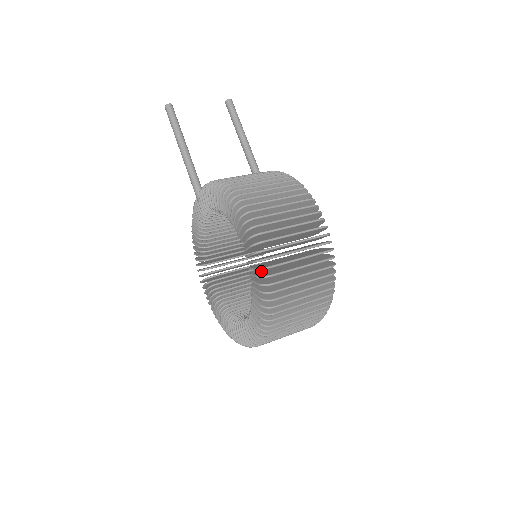
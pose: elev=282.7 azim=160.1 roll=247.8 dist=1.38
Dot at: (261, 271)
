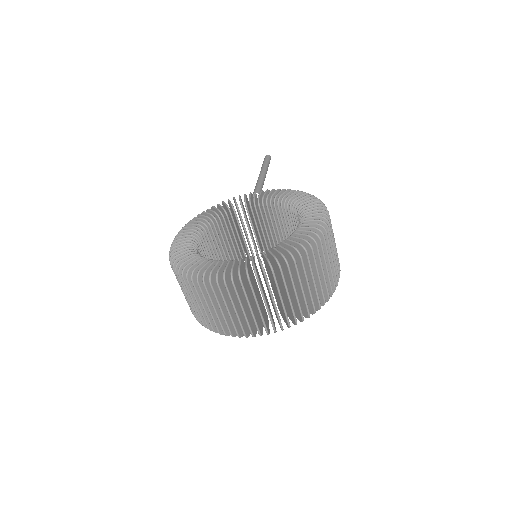
Dot at: occluded
